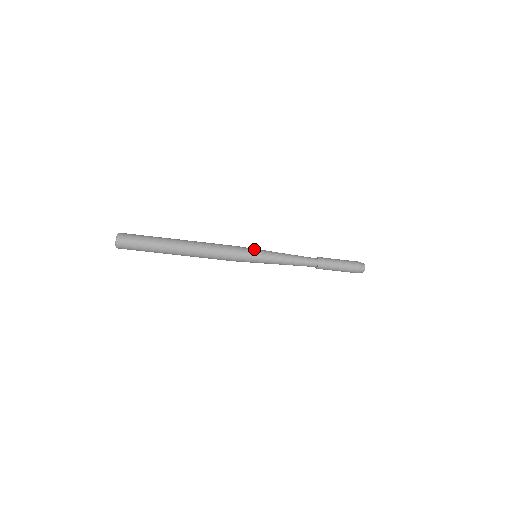
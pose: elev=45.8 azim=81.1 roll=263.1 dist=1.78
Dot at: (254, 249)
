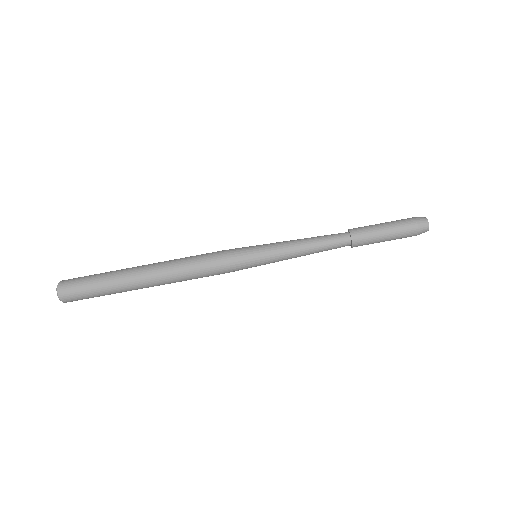
Dot at: occluded
